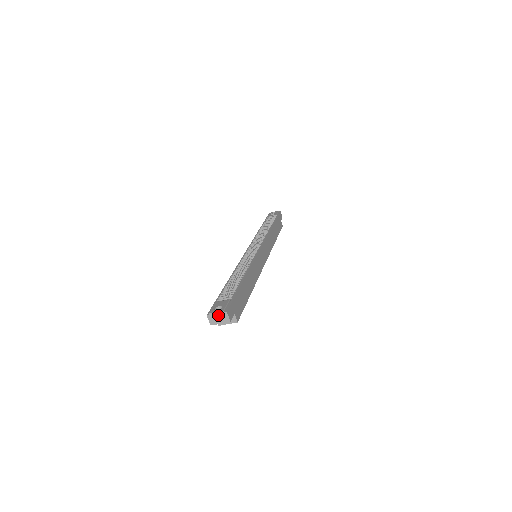
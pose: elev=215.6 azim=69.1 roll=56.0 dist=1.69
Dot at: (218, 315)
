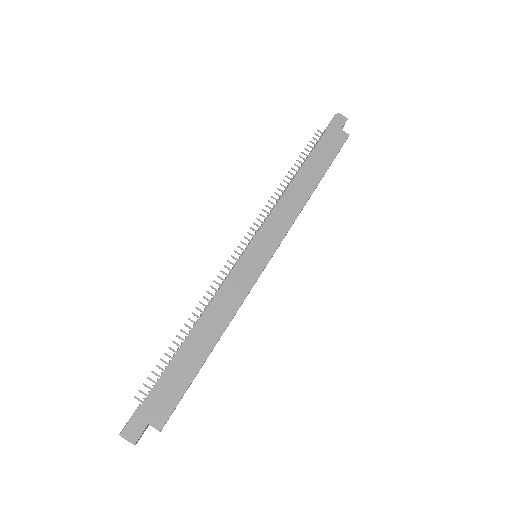
Dot at: occluded
